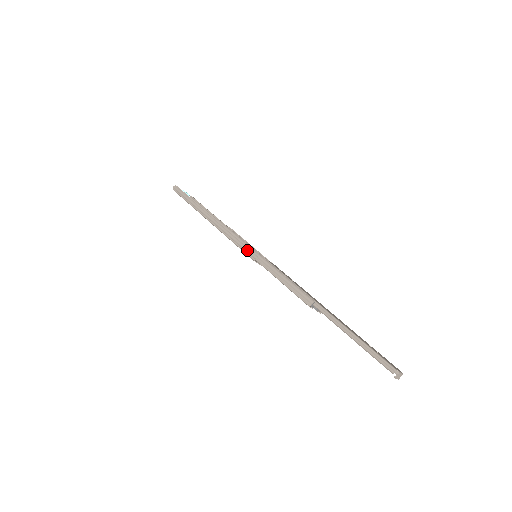
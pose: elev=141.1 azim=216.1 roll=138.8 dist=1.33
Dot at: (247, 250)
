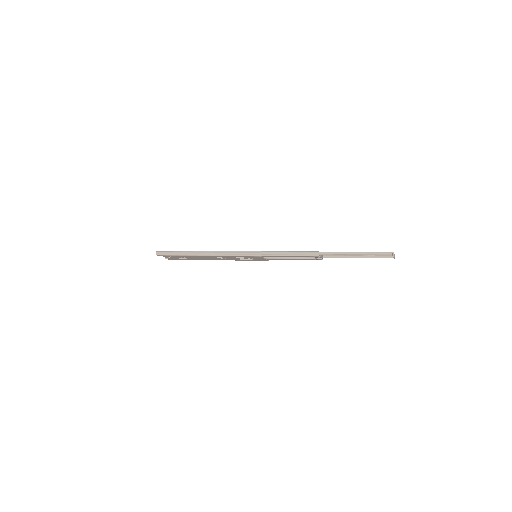
Dot at: (251, 253)
